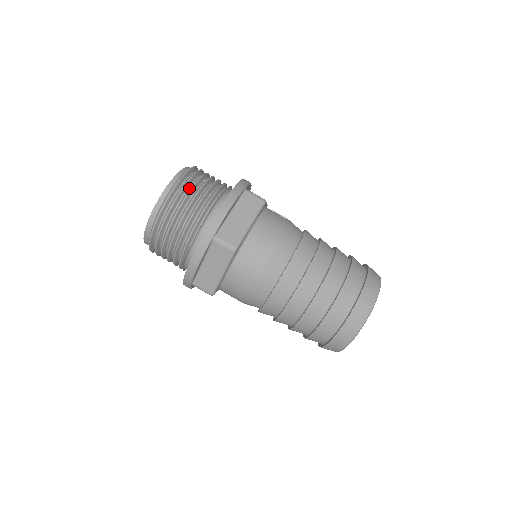
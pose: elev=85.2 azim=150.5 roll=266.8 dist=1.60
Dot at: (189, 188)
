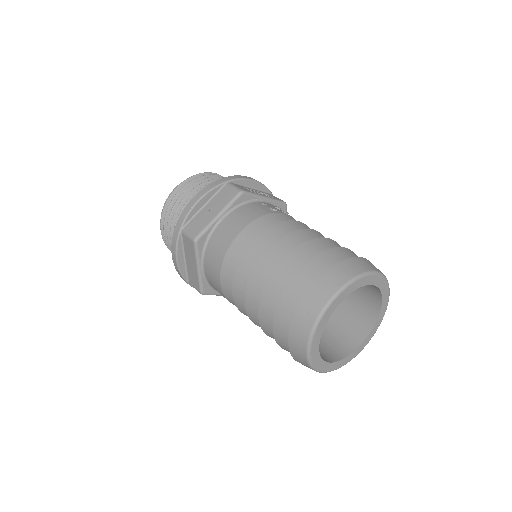
Dot at: (187, 190)
